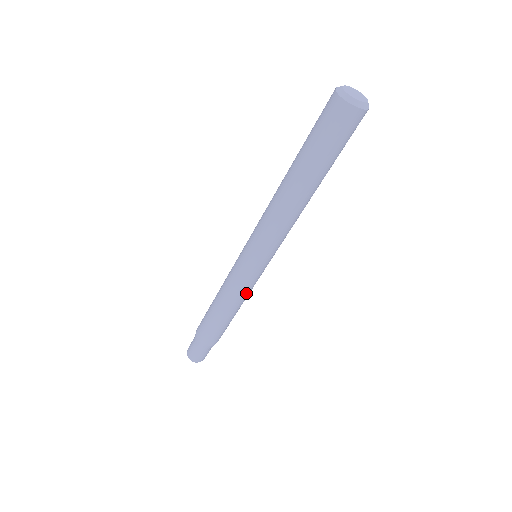
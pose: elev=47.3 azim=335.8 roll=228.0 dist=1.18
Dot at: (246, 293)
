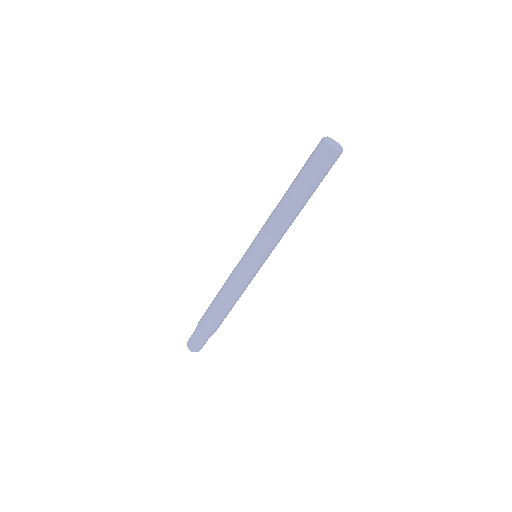
Dot at: (245, 286)
